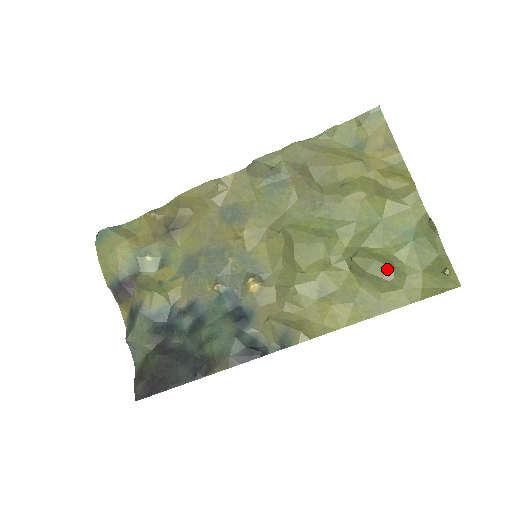
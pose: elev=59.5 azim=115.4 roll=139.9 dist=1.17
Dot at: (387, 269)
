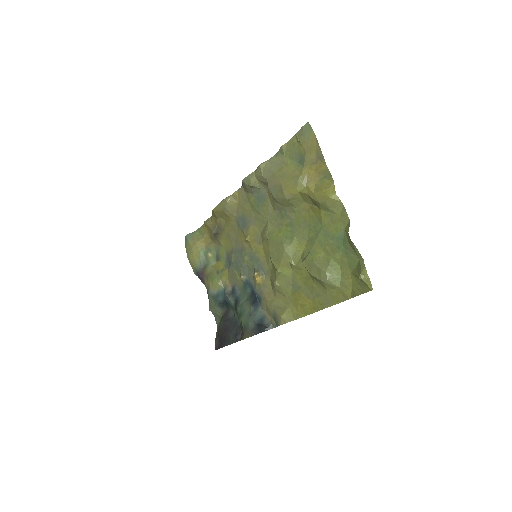
Dot at: (322, 273)
